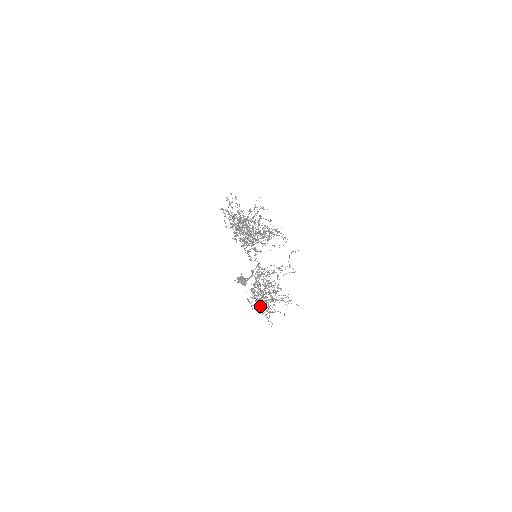
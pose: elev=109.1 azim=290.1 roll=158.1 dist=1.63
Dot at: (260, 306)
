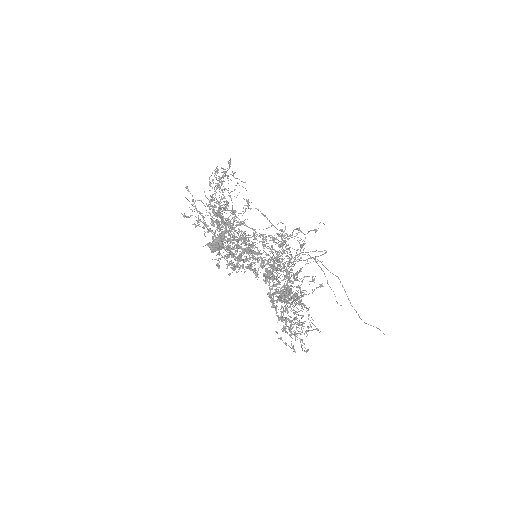
Dot at: (294, 323)
